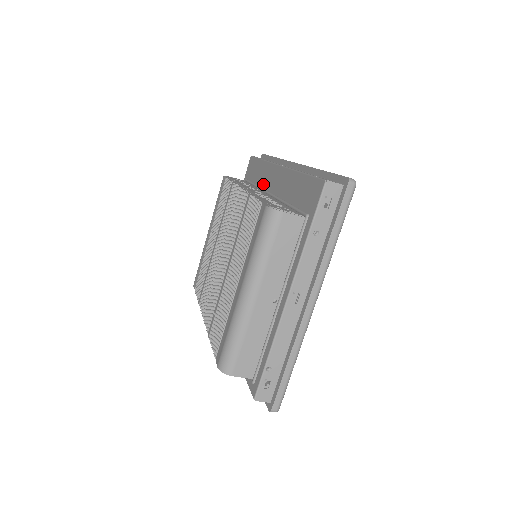
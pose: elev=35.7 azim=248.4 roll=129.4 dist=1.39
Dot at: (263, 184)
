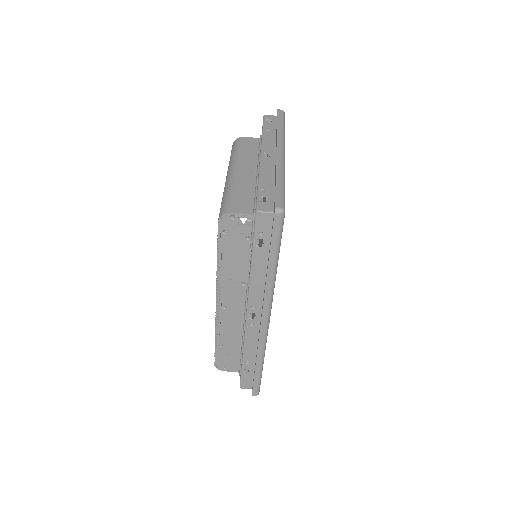
Dot at: occluded
